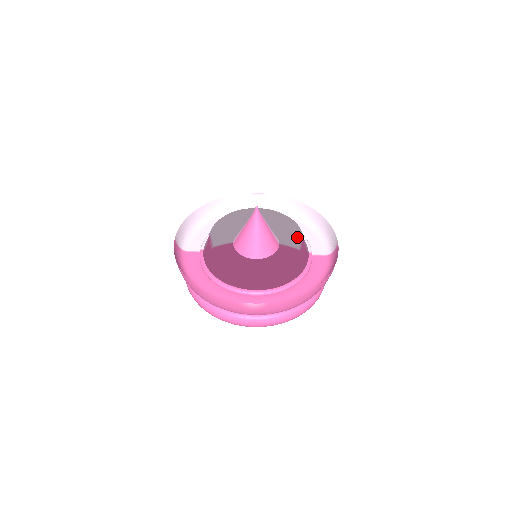
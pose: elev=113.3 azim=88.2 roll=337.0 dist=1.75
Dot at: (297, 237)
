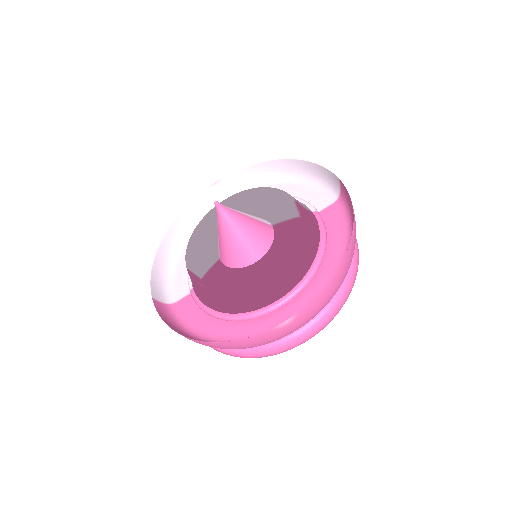
Dot at: (288, 204)
